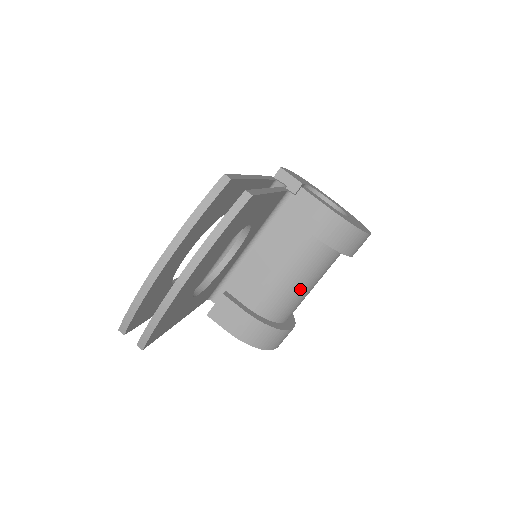
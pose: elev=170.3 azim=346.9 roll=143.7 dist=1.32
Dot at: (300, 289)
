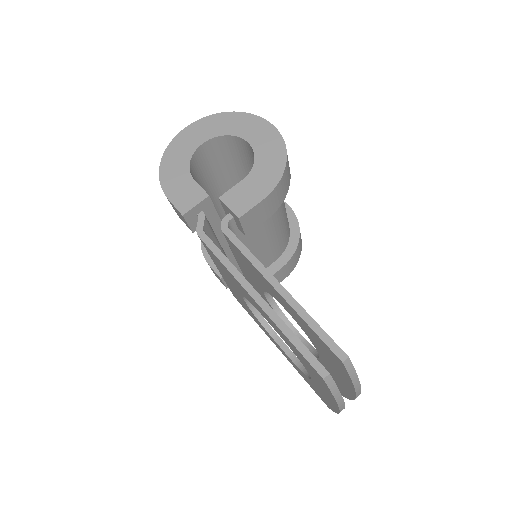
Dot at: (285, 211)
